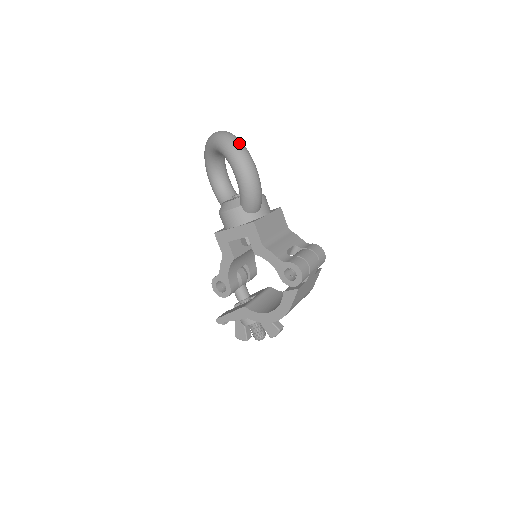
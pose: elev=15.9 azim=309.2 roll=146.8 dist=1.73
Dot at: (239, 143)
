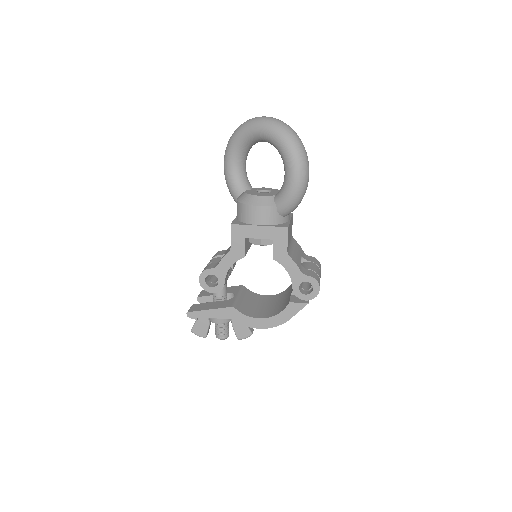
Dot at: occluded
